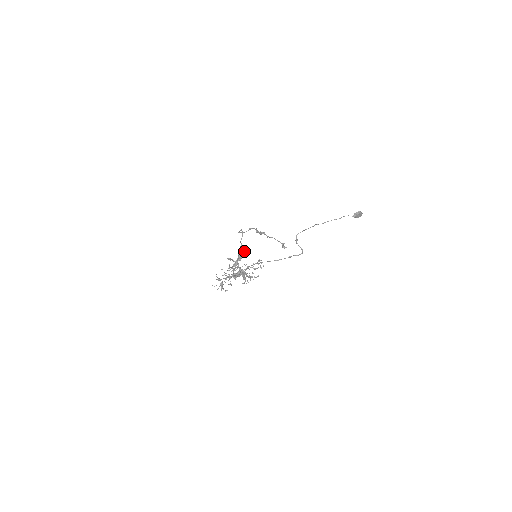
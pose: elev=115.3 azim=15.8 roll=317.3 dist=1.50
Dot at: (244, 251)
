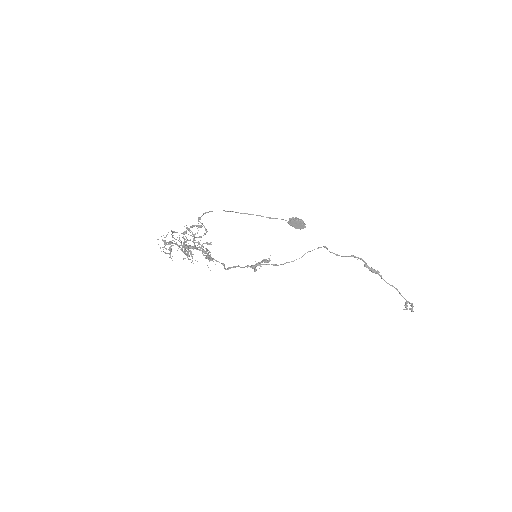
Dot at: occluded
